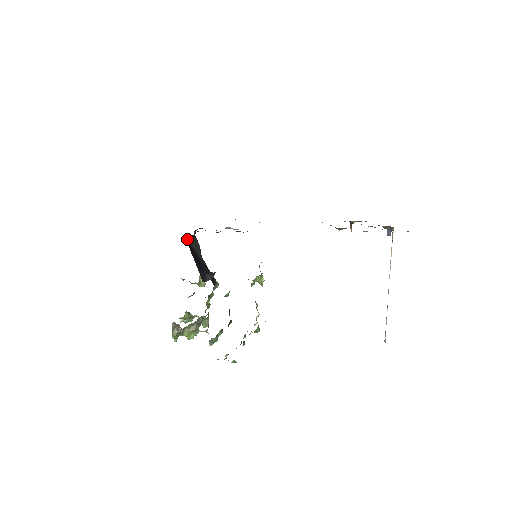
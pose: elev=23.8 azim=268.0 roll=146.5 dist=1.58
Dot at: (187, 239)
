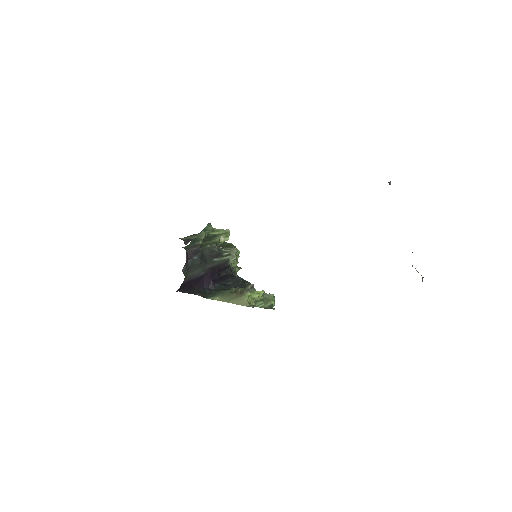
Dot at: (178, 289)
